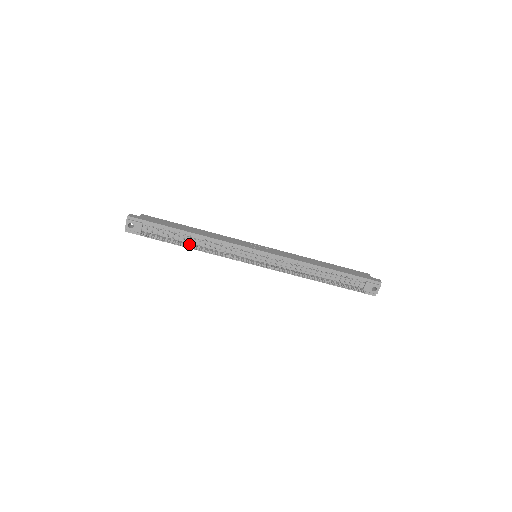
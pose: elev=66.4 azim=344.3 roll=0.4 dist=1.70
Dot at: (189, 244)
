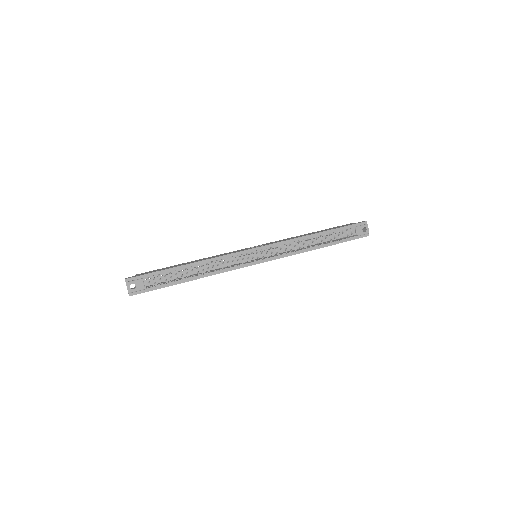
Dot at: (194, 275)
